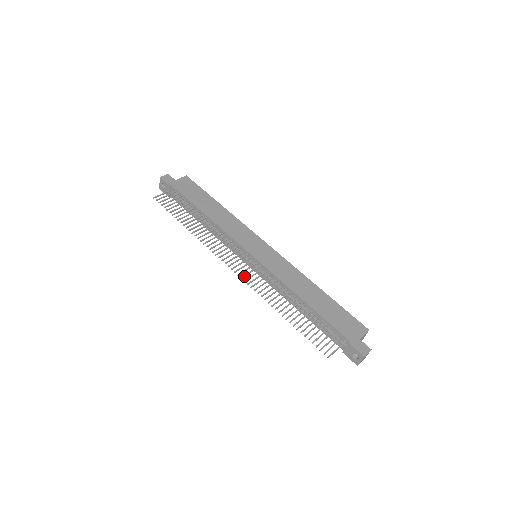
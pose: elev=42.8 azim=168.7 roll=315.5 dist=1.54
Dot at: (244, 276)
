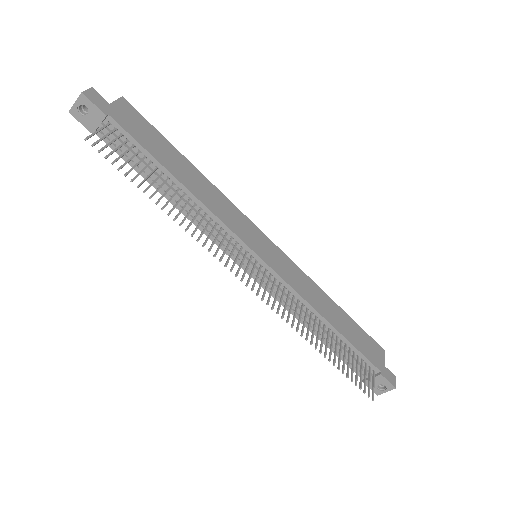
Dot at: (264, 296)
